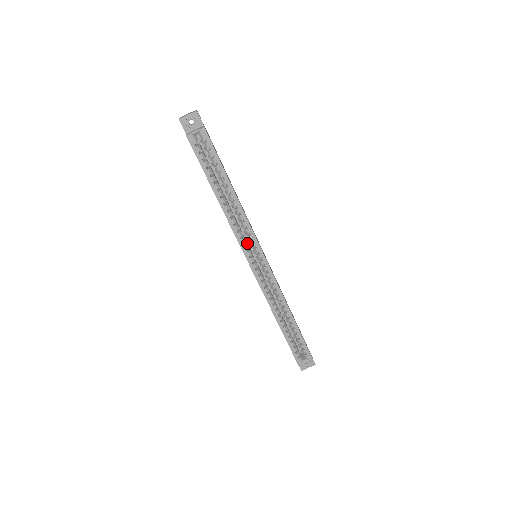
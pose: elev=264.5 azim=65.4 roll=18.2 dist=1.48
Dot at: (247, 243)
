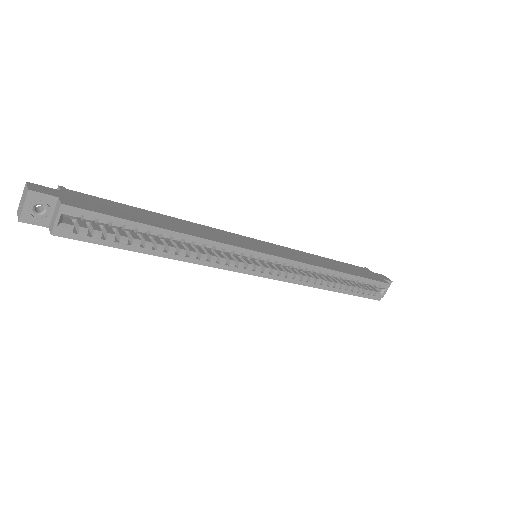
Dot at: (236, 256)
